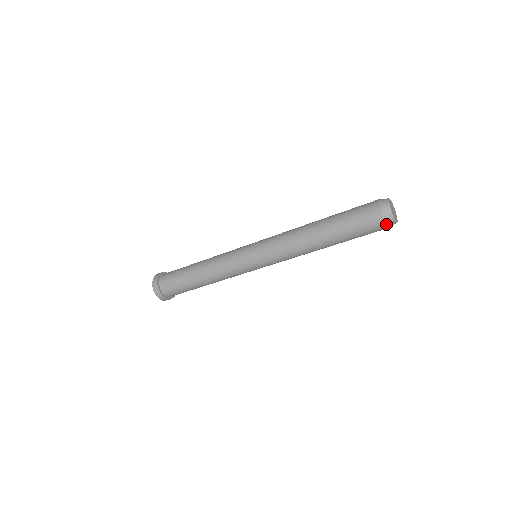
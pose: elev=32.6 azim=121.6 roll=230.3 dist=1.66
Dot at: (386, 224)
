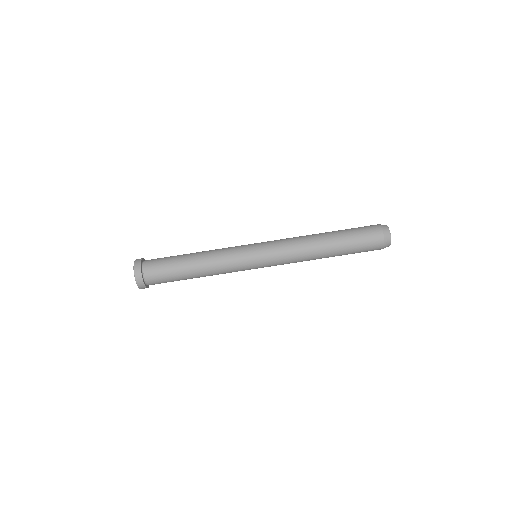
Dot at: (381, 227)
